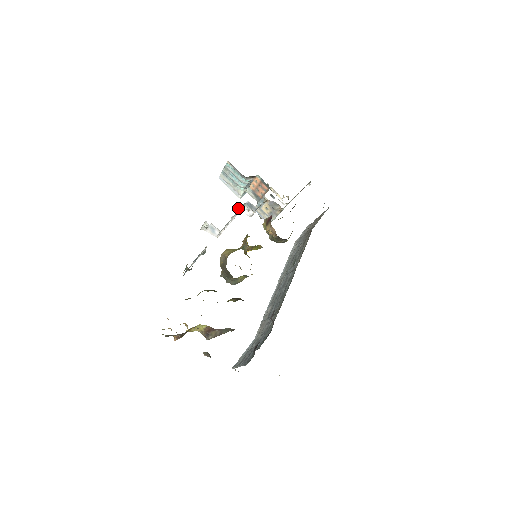
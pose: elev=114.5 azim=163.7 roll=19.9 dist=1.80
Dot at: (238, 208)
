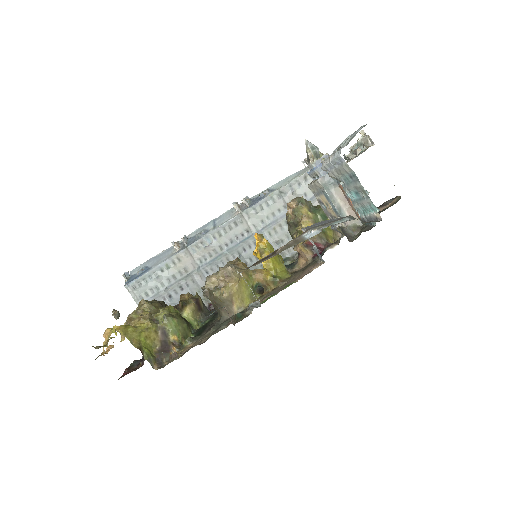
Dot at: (305, 230)
